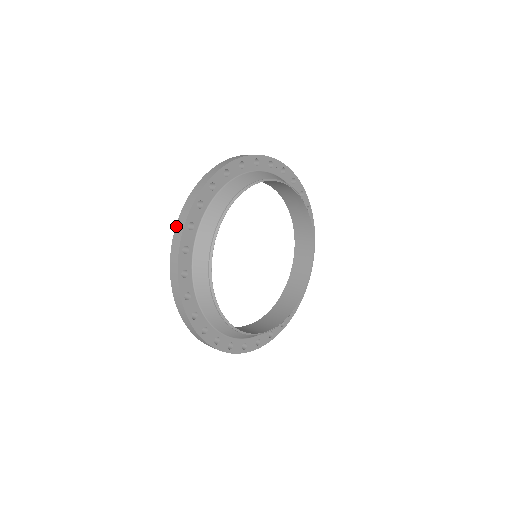
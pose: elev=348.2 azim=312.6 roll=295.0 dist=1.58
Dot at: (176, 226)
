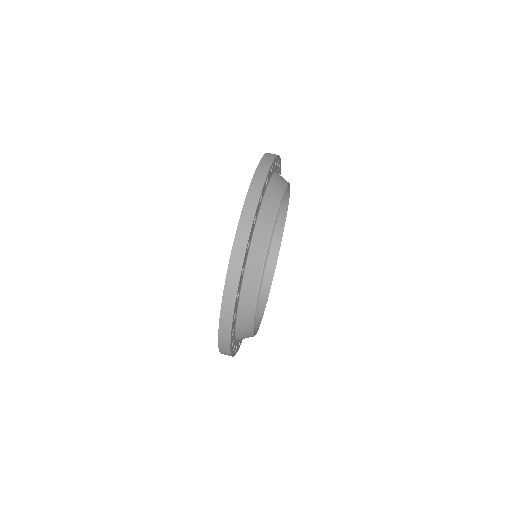
Dot at: (223, 300)
